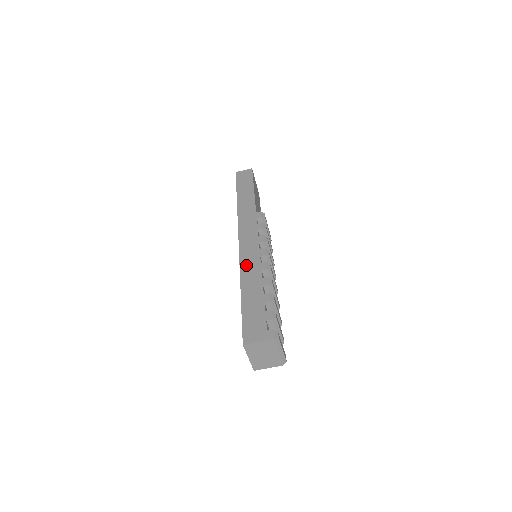
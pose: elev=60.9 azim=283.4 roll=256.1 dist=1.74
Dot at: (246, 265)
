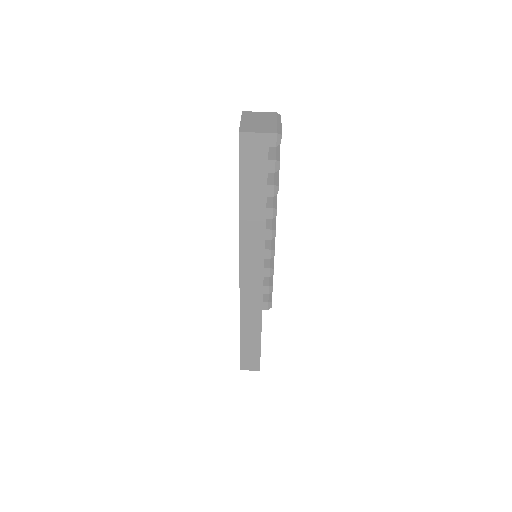
Dot at: occluded
